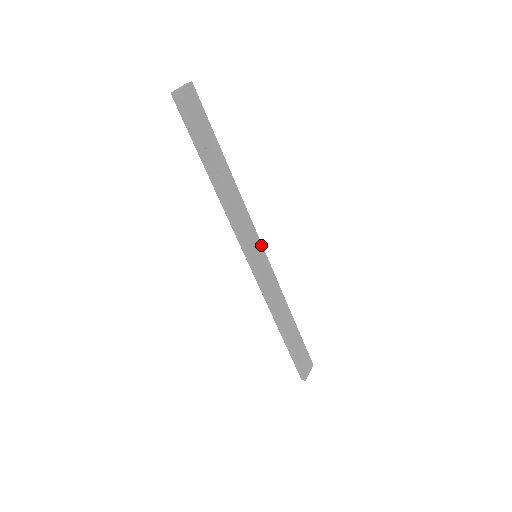
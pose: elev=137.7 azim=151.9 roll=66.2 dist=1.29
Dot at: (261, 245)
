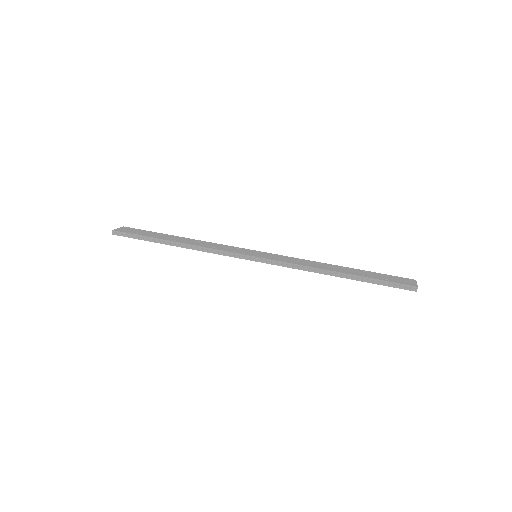
Dot at: (254, 251)
